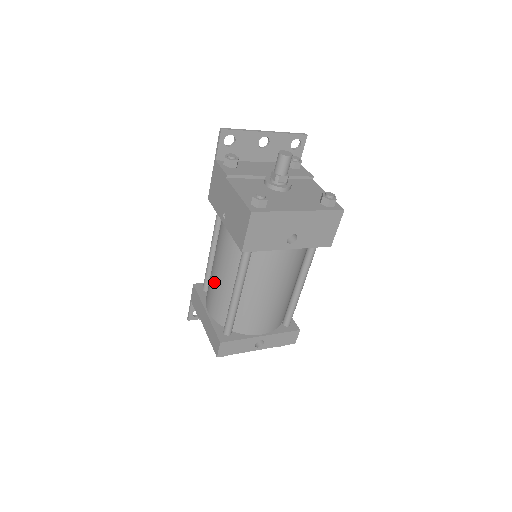
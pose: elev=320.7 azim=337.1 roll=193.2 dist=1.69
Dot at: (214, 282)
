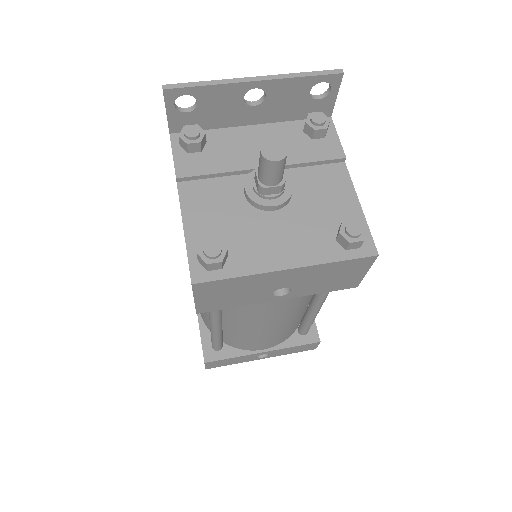
Dot at: occluded
